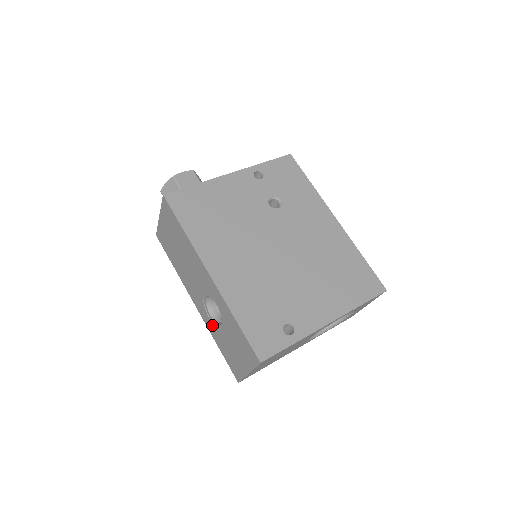
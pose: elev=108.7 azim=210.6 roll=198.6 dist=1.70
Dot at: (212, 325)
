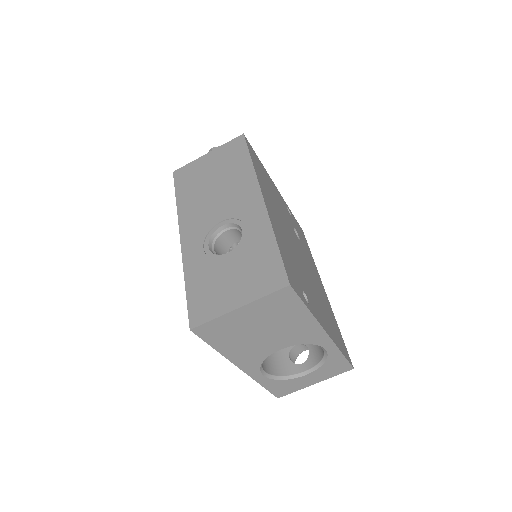
Dot at: (202, 256)
